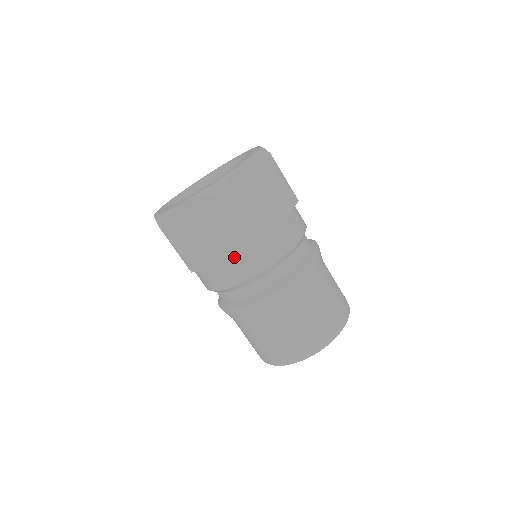
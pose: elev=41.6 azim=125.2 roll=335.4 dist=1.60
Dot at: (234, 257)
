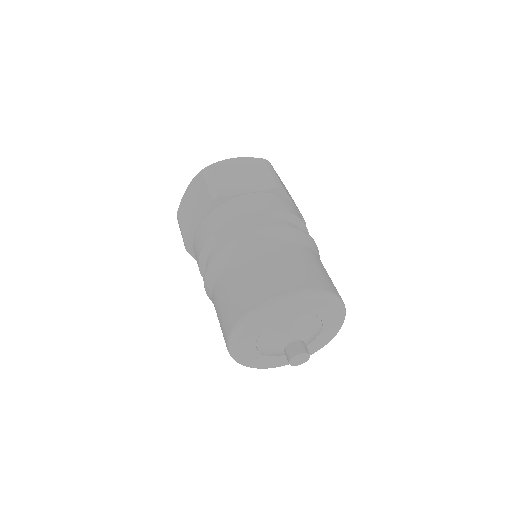
Dot at: (206, 218)
